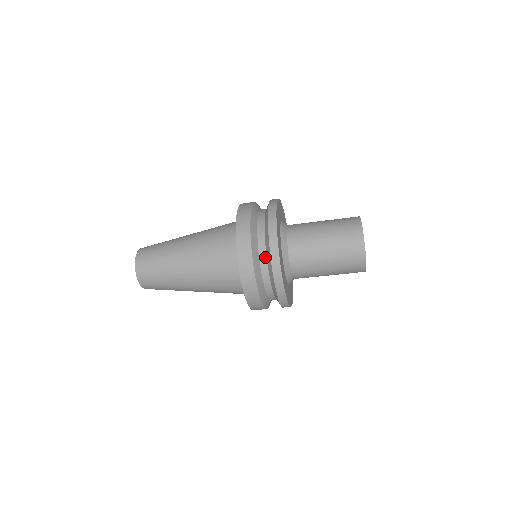
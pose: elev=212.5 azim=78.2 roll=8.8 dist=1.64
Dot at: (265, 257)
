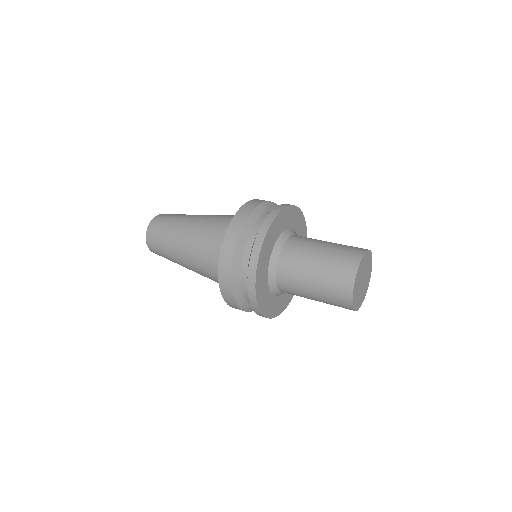
Dot at: (246, 286)
